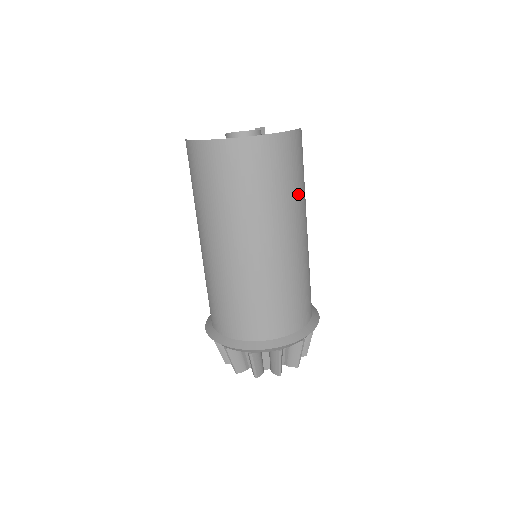
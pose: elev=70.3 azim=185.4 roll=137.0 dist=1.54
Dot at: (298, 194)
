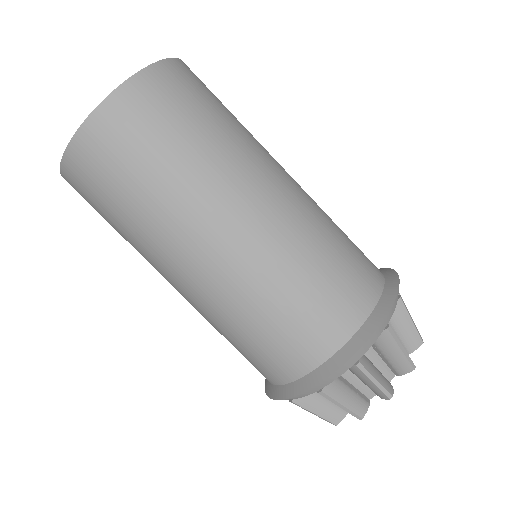
Dot at: occluded
